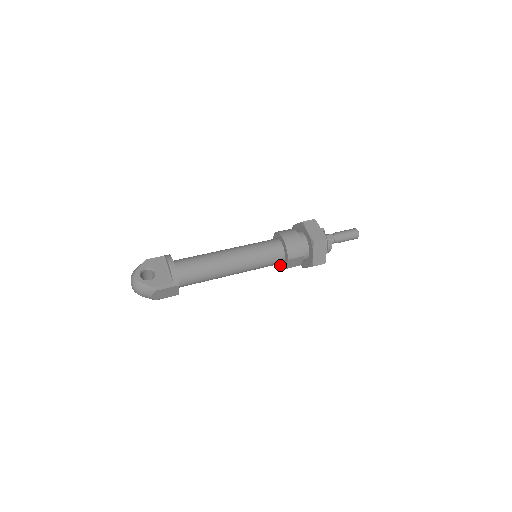
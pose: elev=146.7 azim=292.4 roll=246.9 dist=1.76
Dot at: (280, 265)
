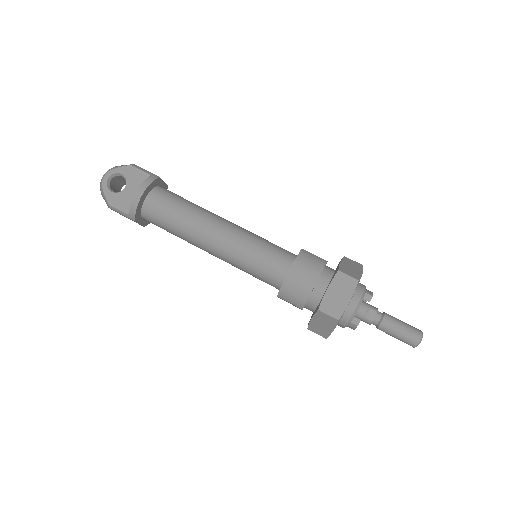
Dot at: occluded
